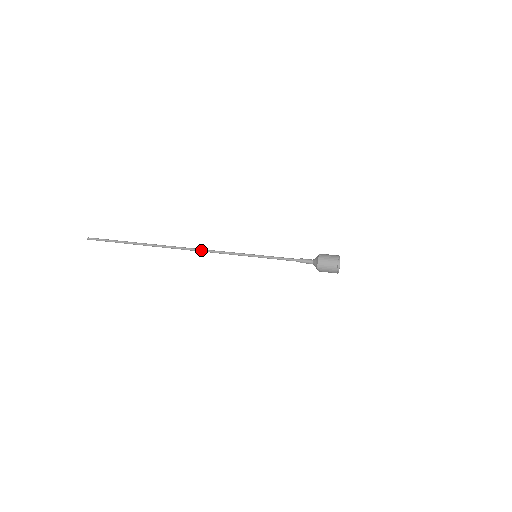
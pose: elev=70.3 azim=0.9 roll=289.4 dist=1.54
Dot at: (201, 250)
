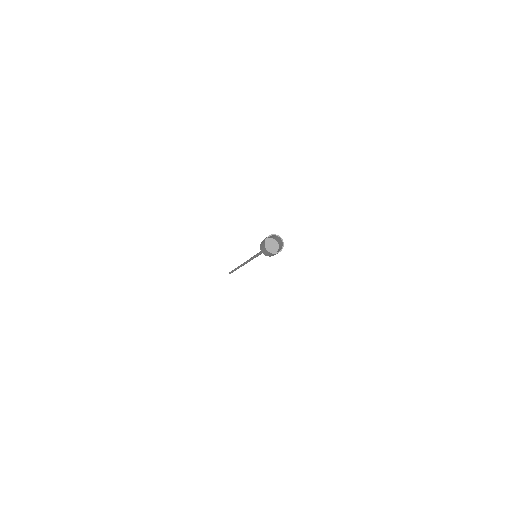
Dot at: (245, 263)
